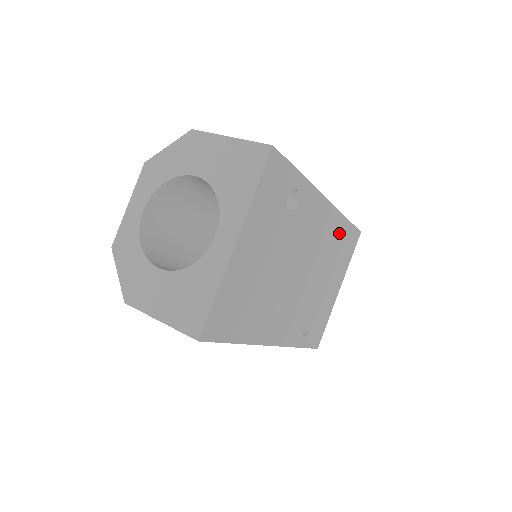
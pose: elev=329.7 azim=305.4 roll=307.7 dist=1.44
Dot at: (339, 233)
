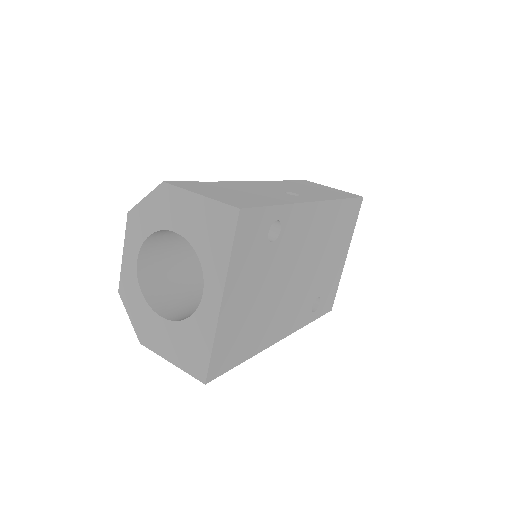
Dot at: (336, 216)
